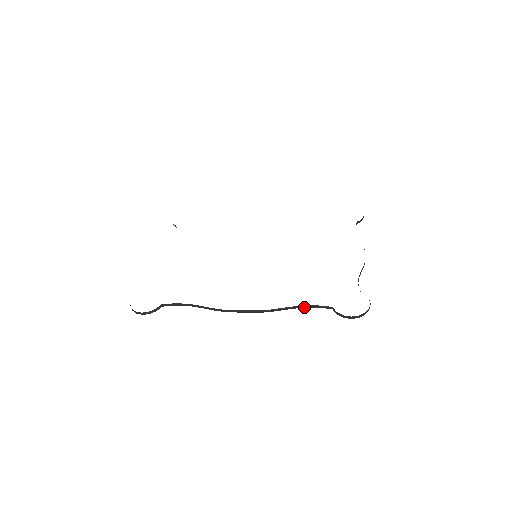
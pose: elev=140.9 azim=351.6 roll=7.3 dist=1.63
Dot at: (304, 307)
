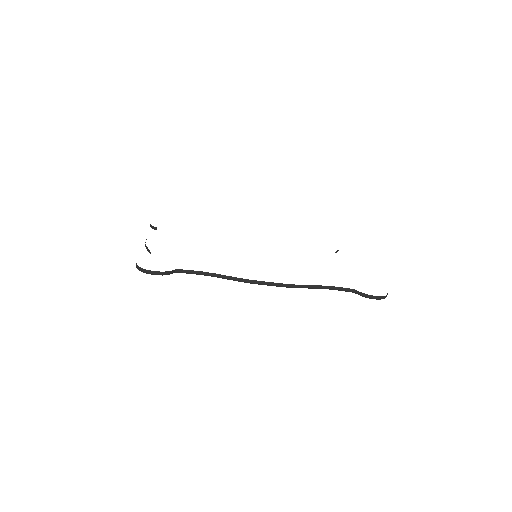
Dot at: (328, 288)
